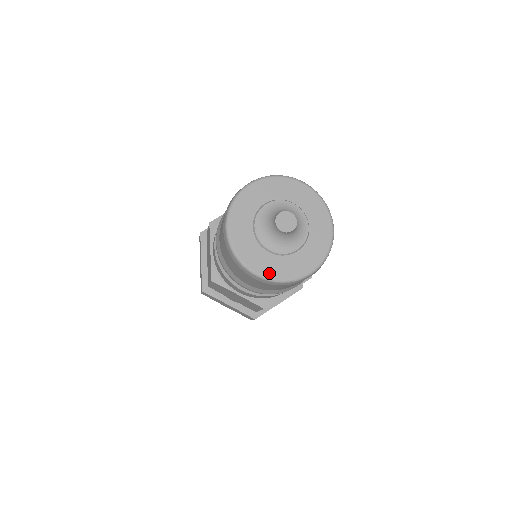
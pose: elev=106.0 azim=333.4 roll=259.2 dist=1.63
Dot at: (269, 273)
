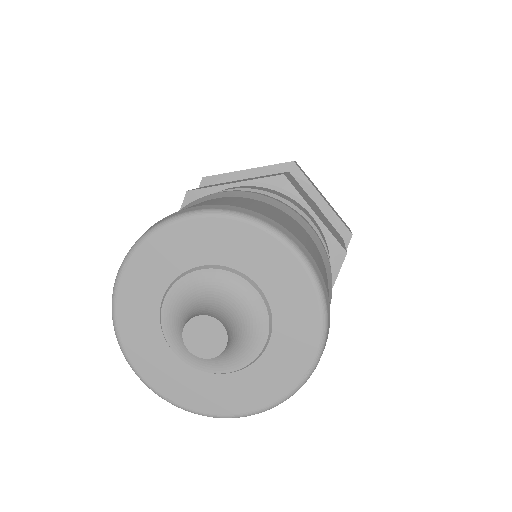
Dot at: (161, 386)
